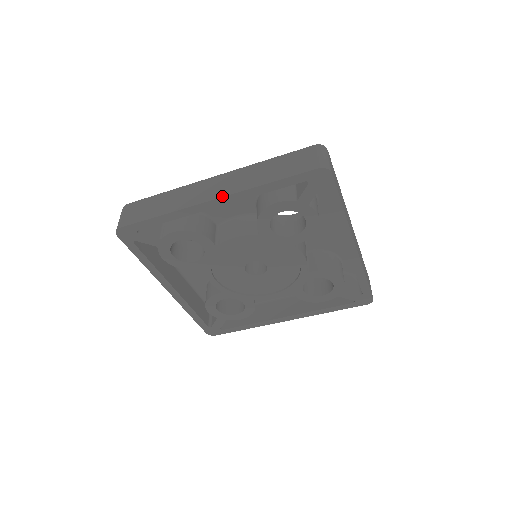
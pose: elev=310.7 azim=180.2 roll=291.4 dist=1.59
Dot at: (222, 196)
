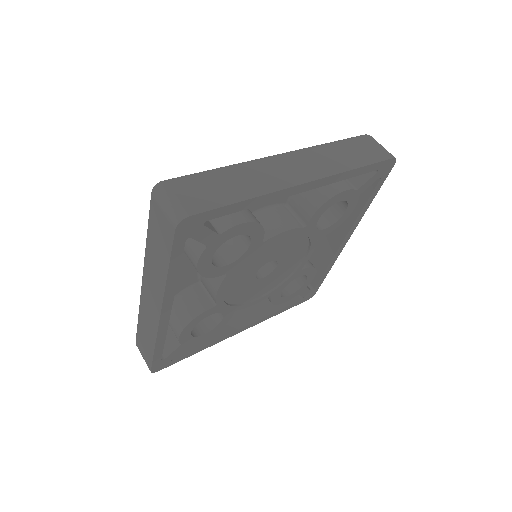
Dot at: (160, 308)
